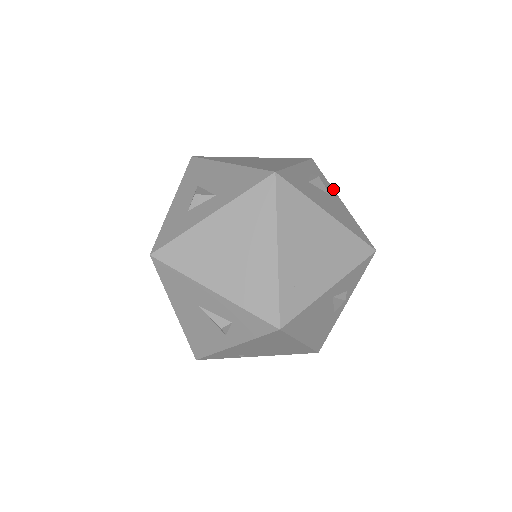
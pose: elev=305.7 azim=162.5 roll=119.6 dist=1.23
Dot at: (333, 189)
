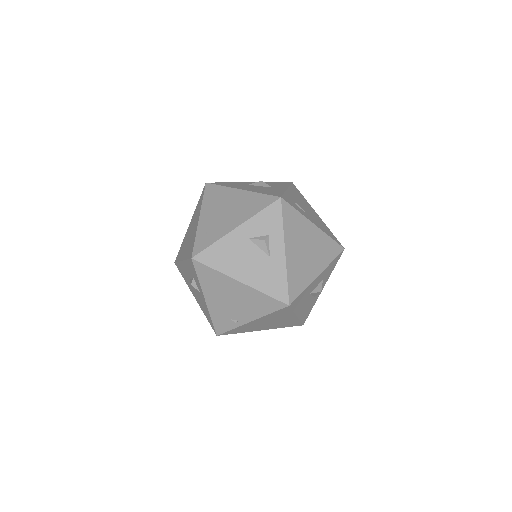
Dot at: (288, 187)
